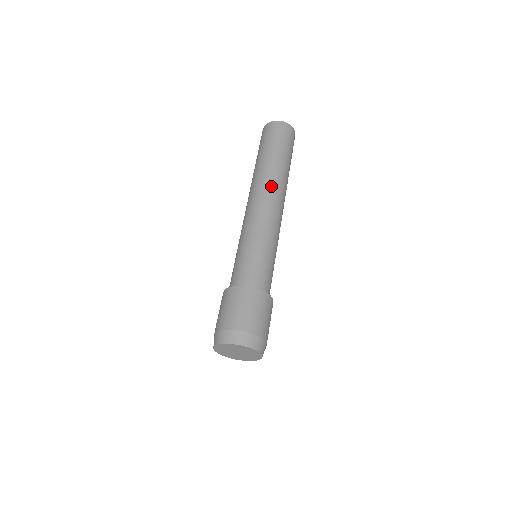
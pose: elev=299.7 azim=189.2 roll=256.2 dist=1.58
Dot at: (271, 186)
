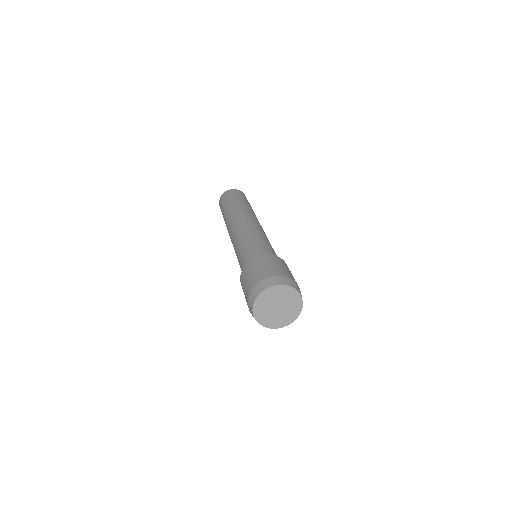
Dot at: (257, 219)
